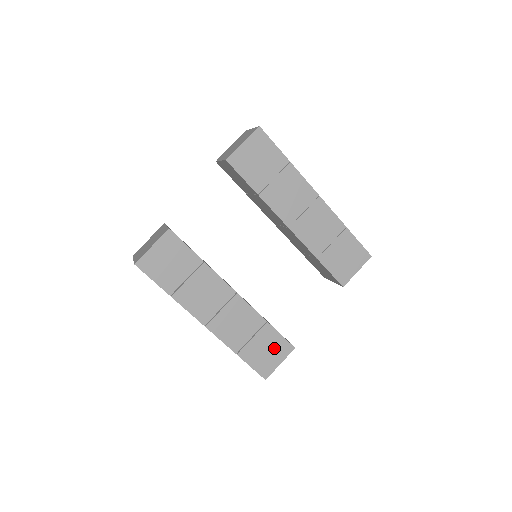
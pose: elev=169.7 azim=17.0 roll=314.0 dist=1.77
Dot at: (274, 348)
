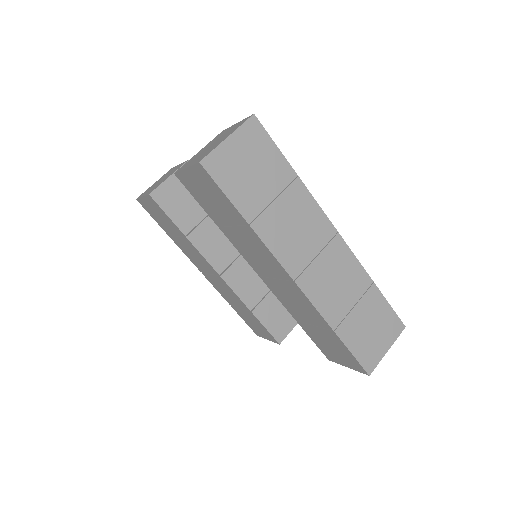
Dot at: (261, 328)
